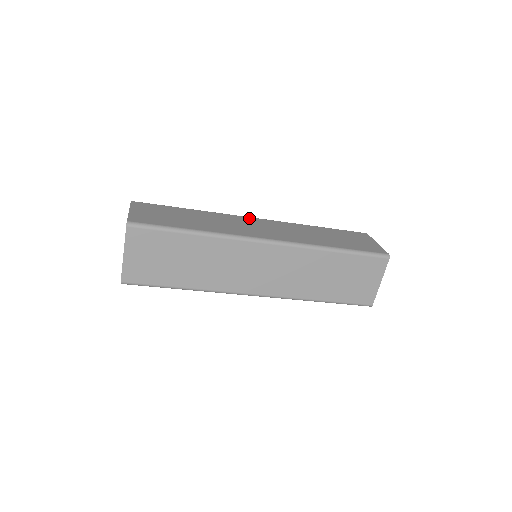
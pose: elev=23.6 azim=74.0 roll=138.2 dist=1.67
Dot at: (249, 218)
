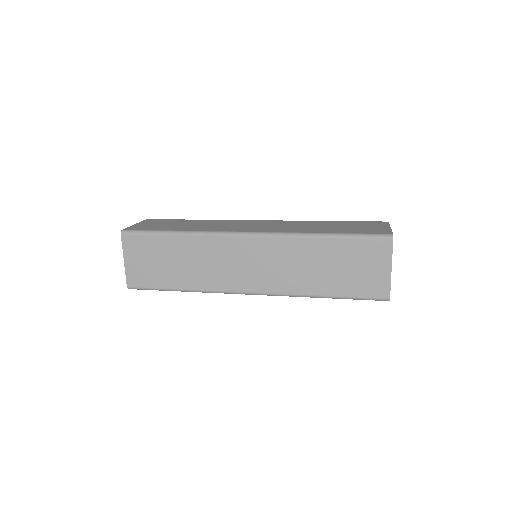
Dot at: (238, 240)
